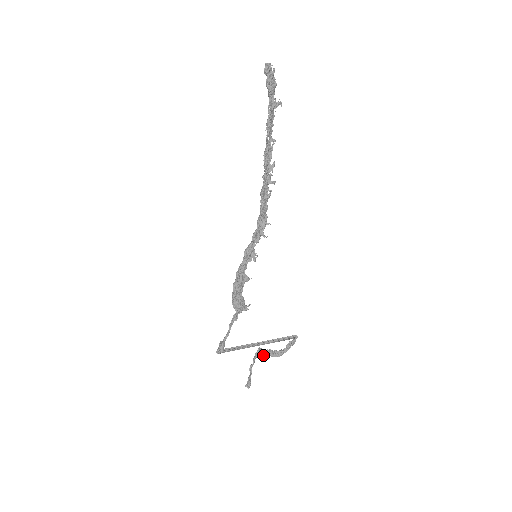
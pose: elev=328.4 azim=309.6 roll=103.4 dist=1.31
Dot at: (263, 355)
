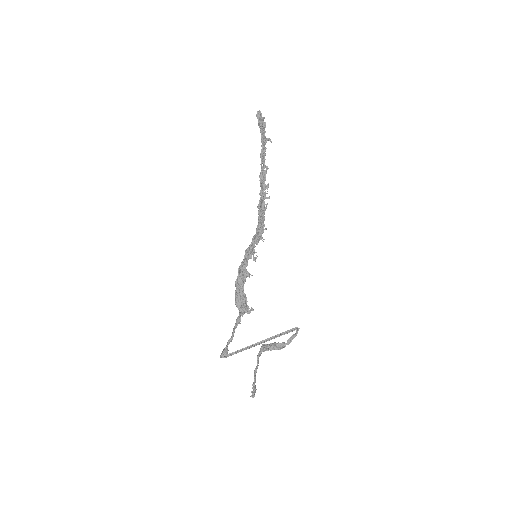
Dot at: (266, 349)
